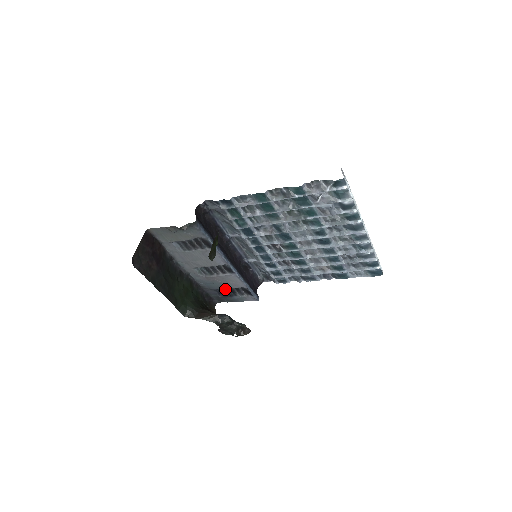
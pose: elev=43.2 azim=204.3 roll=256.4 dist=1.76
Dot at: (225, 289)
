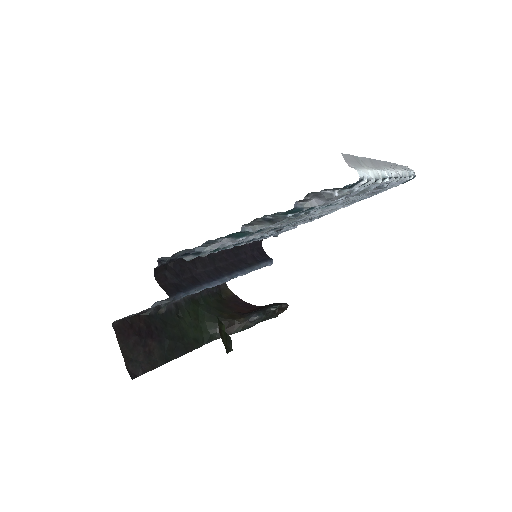
Dot at: occluded
